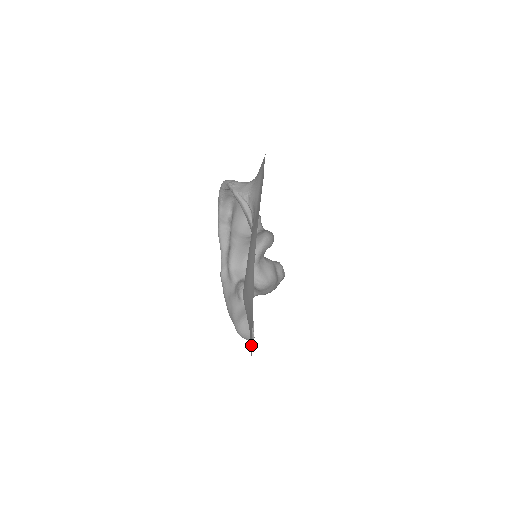
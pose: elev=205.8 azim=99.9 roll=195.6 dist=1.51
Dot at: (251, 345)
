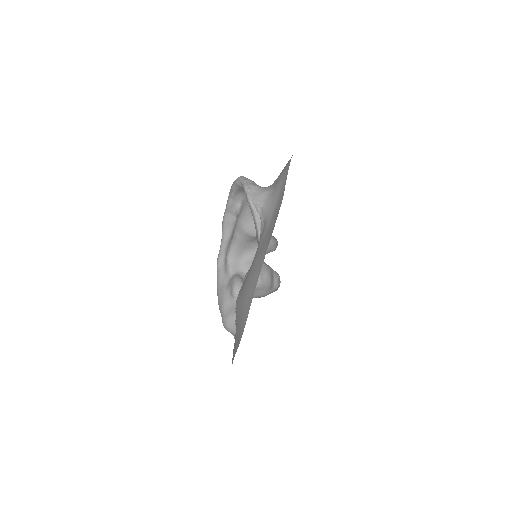
Dot at: (235, 353)
